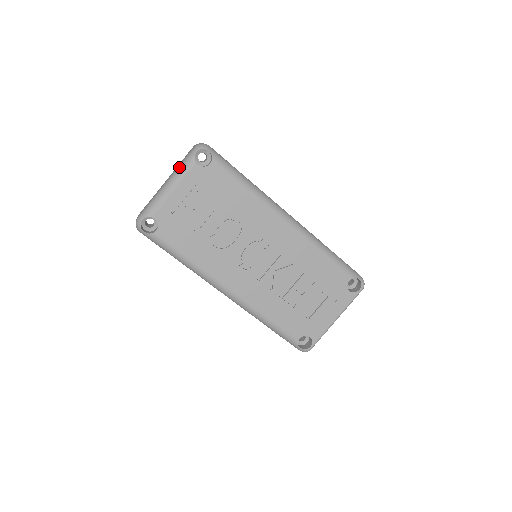
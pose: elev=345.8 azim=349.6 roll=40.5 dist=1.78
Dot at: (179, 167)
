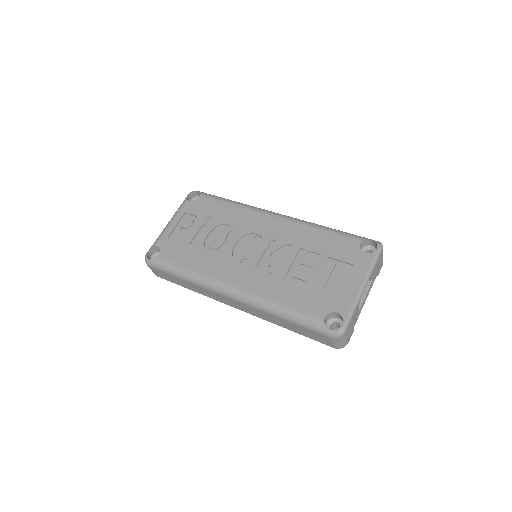
Dot at: occluded
